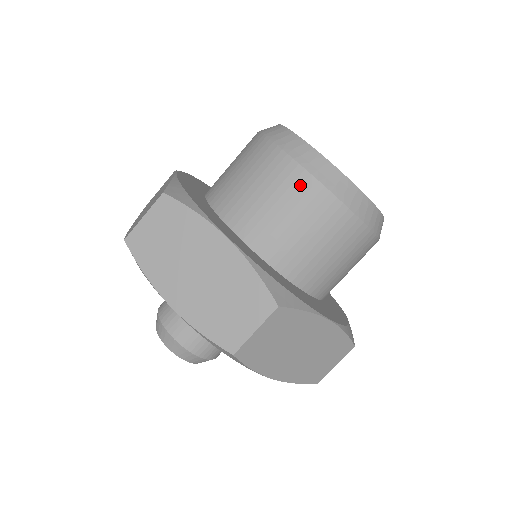
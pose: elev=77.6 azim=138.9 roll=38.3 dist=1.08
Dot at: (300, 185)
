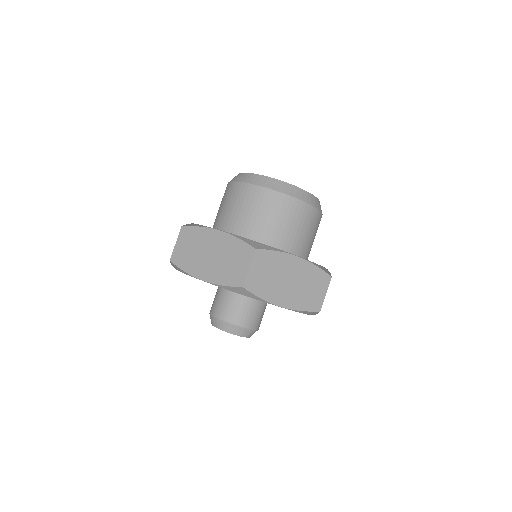
Dot at: (303, 211)
